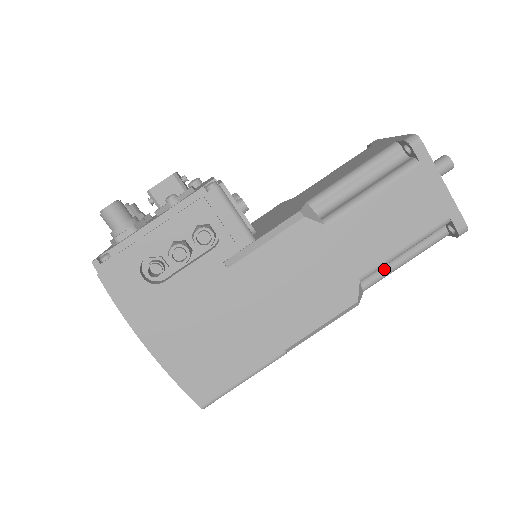
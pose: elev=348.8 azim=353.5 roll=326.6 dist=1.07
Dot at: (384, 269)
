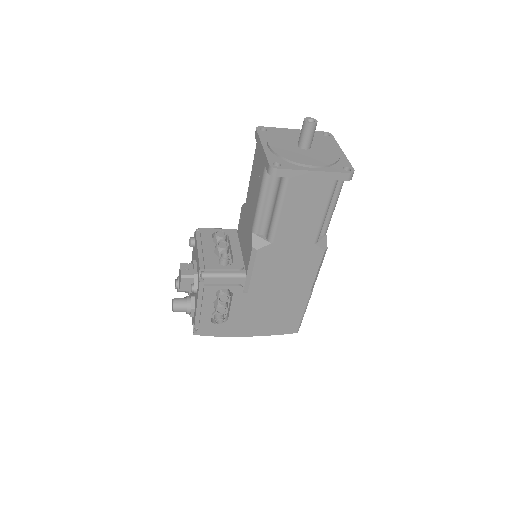
Dot at: (326, 219)
